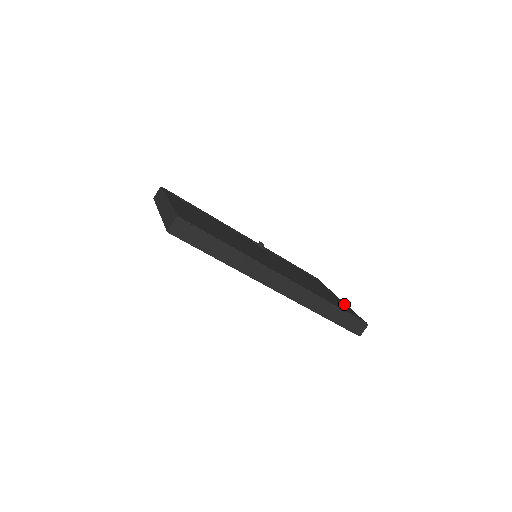
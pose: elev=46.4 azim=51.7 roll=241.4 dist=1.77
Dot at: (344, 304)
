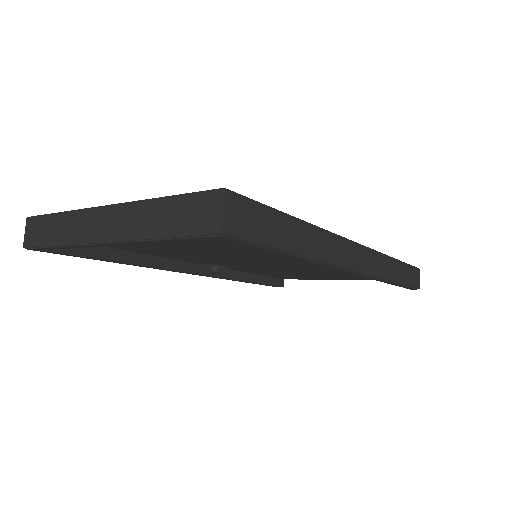
Dot at: occluded
